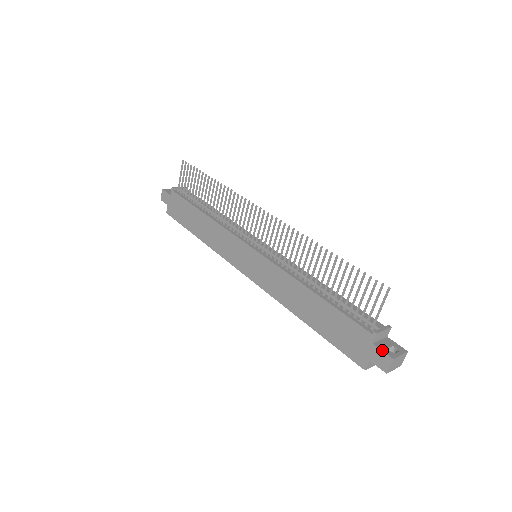
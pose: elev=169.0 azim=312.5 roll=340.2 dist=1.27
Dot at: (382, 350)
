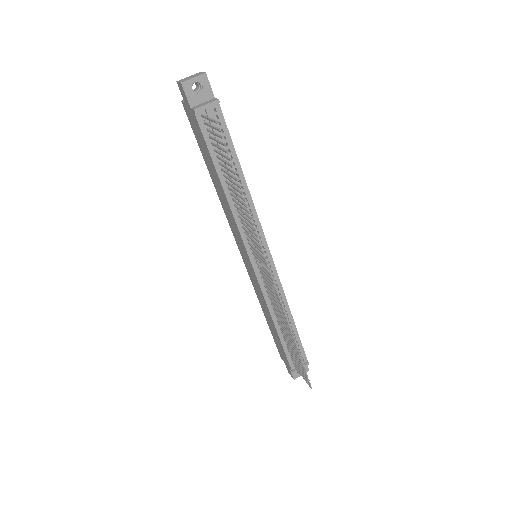
Dot at: (292, 374)
